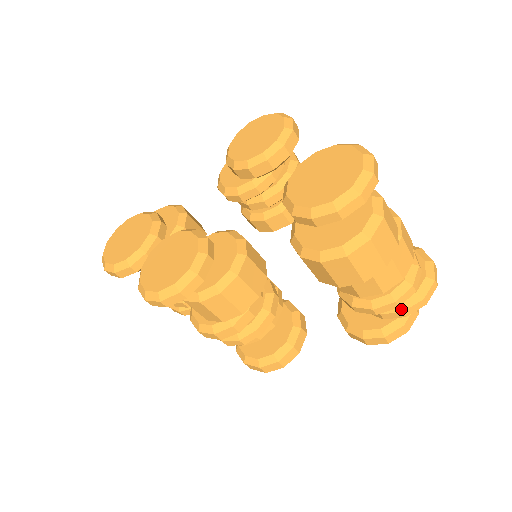
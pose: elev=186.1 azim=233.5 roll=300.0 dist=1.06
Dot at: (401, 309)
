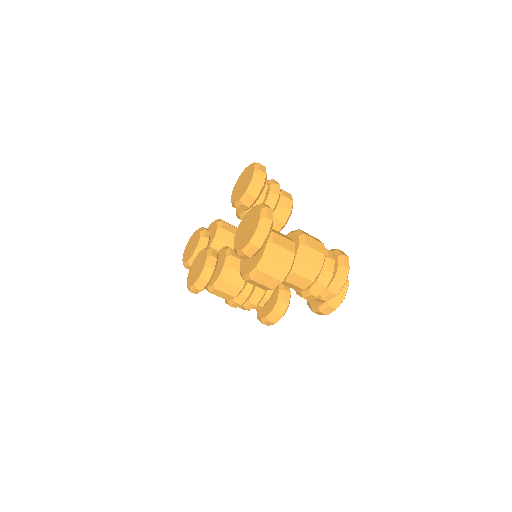
Dot at: (321, 298)
